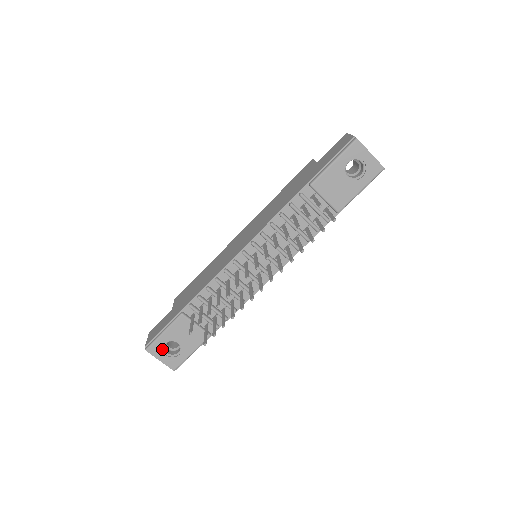
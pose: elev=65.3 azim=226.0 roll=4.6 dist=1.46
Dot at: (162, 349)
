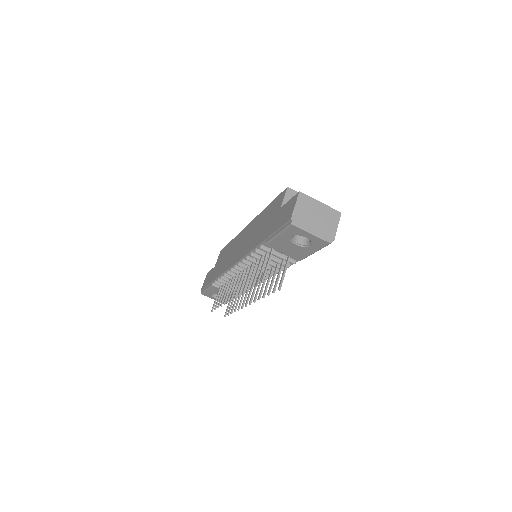
Dot at: (211, 295)
